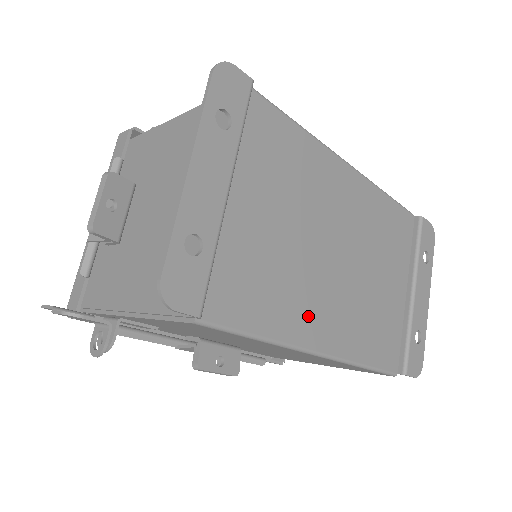
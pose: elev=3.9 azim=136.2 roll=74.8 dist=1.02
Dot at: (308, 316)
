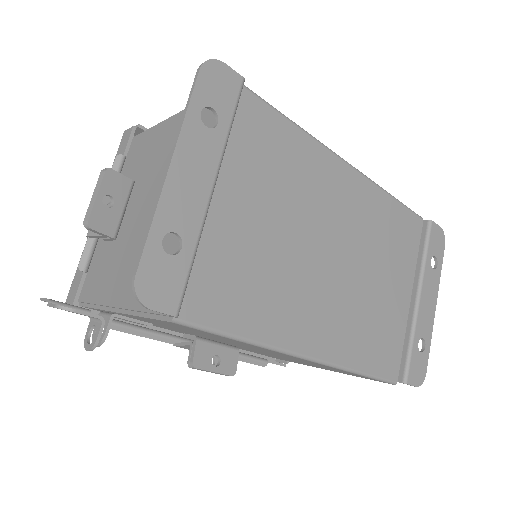
Dot at: (298, 319)
